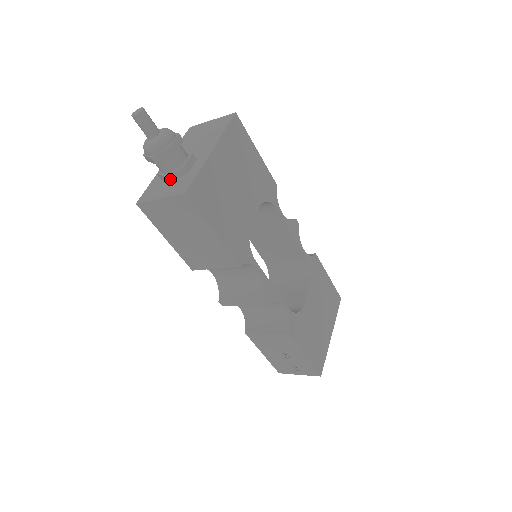
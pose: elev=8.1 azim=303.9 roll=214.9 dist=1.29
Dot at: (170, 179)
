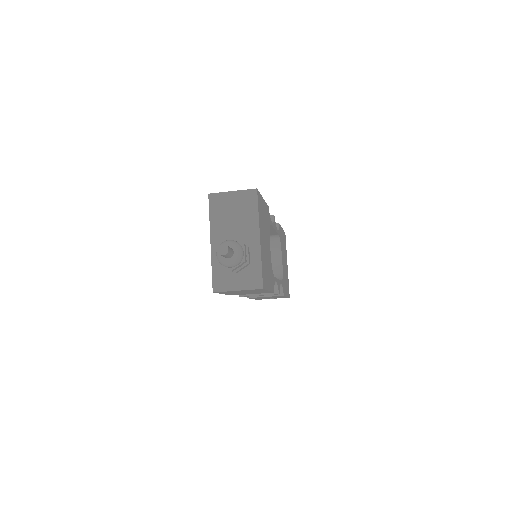
Dot at: (238, 272)
